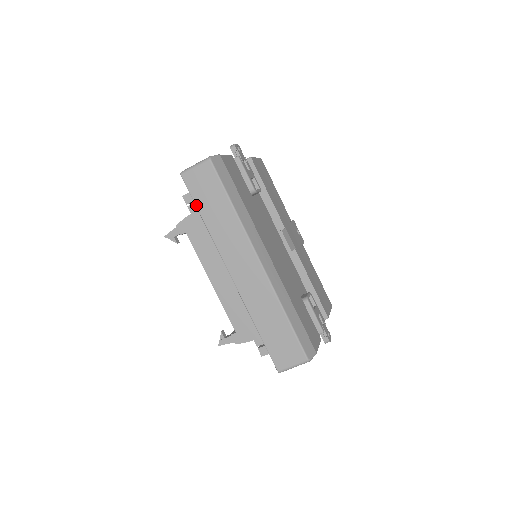
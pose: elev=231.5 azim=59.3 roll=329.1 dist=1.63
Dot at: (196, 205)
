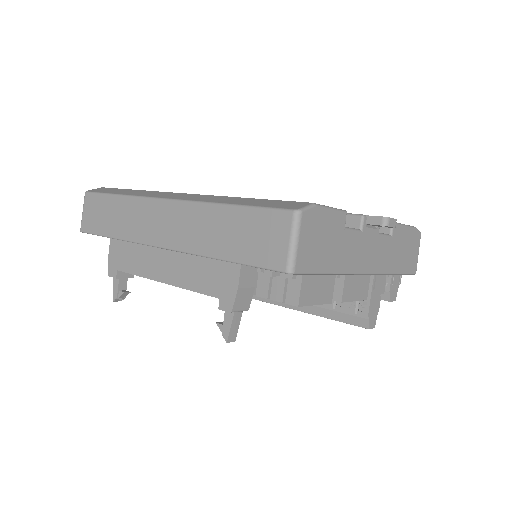
Dot at: (101, 235)
